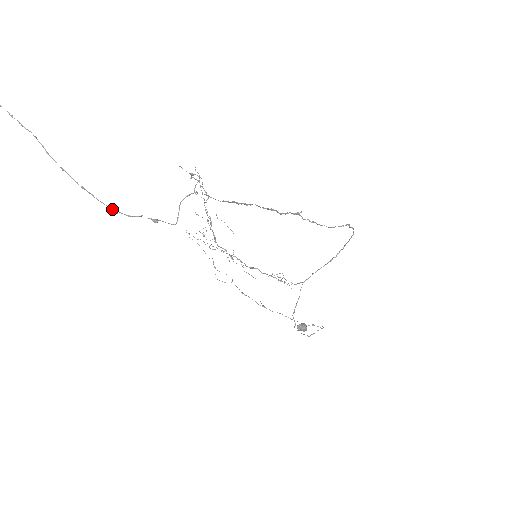
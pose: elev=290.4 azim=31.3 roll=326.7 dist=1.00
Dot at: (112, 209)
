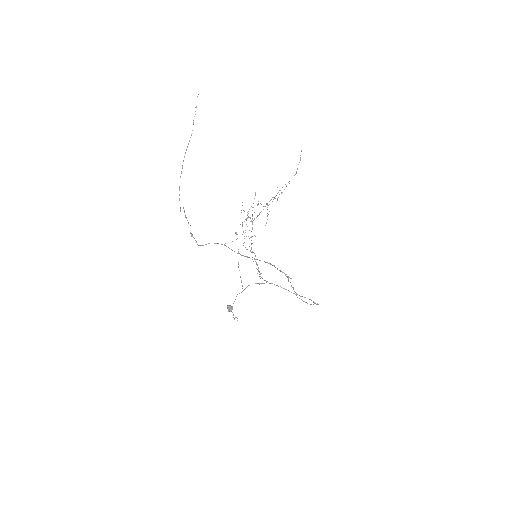
Dot at: occluded
